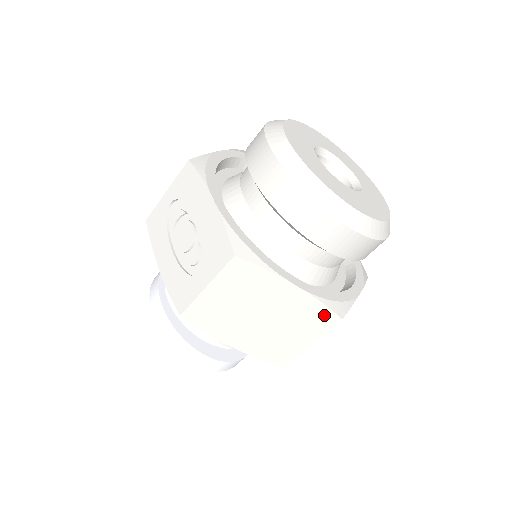
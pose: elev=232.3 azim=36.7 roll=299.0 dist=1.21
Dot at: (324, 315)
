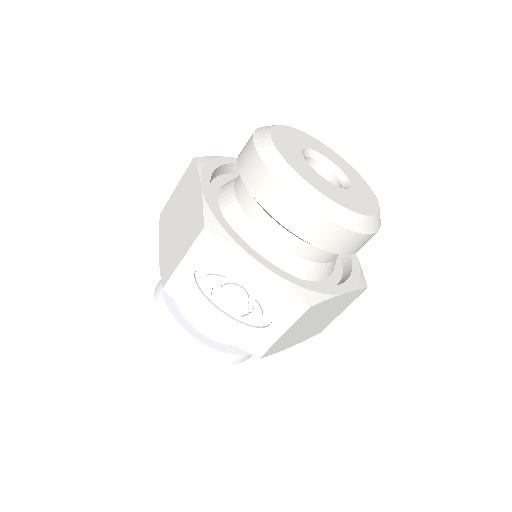
Dot at: (357, 293)
